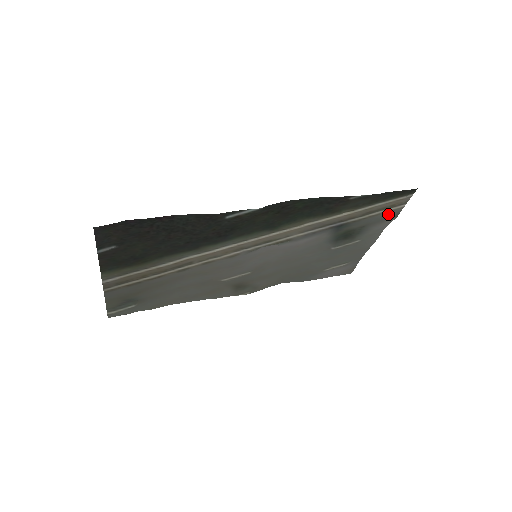
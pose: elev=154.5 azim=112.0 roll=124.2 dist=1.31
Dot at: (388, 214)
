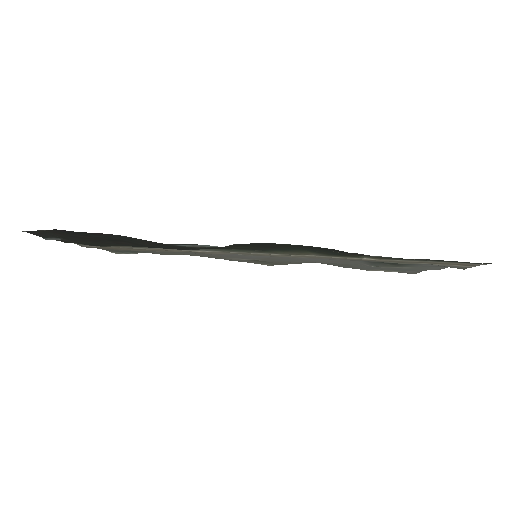
Dot at: (447, 266)
